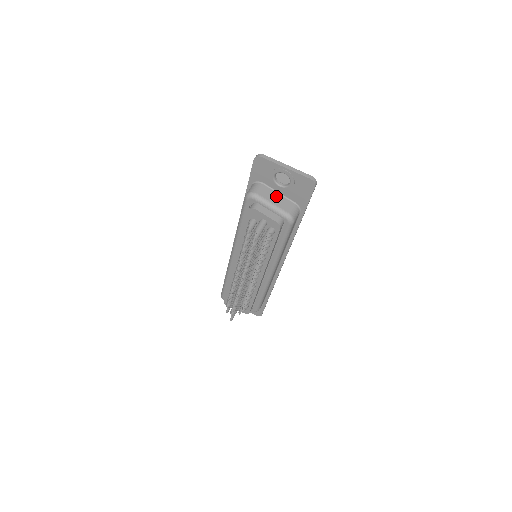
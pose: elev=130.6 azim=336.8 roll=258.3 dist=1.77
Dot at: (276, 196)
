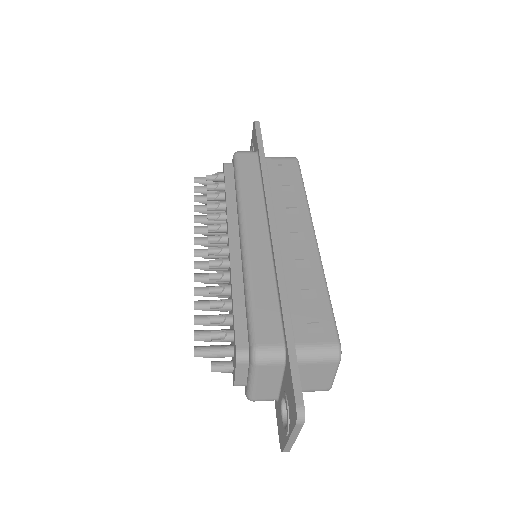
Dot at: occluded
